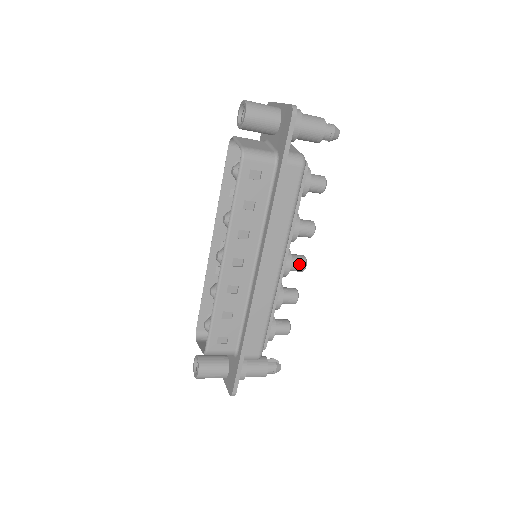
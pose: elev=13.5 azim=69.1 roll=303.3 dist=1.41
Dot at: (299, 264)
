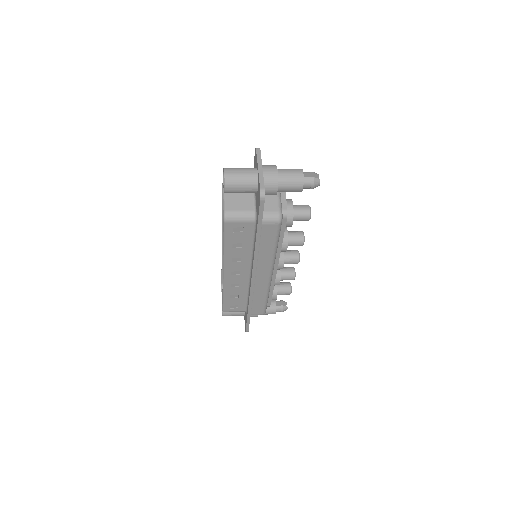
Dot at: (292, 262)
